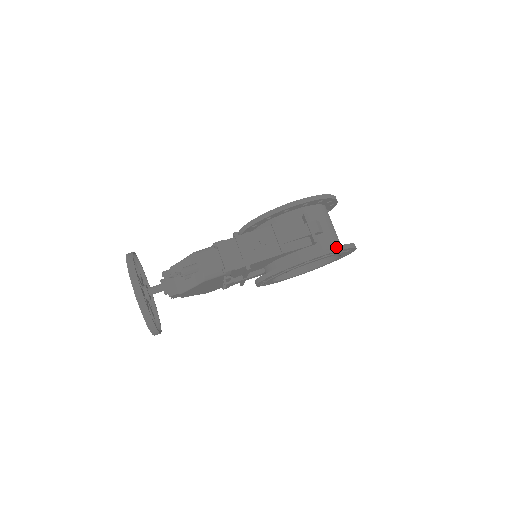
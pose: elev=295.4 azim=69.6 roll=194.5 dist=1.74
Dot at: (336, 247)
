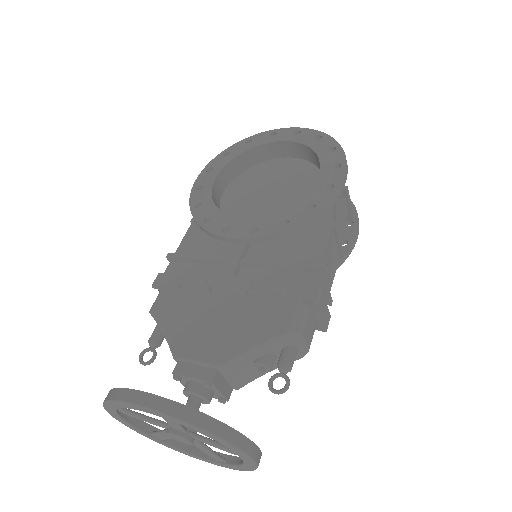
Dot at: occluded
